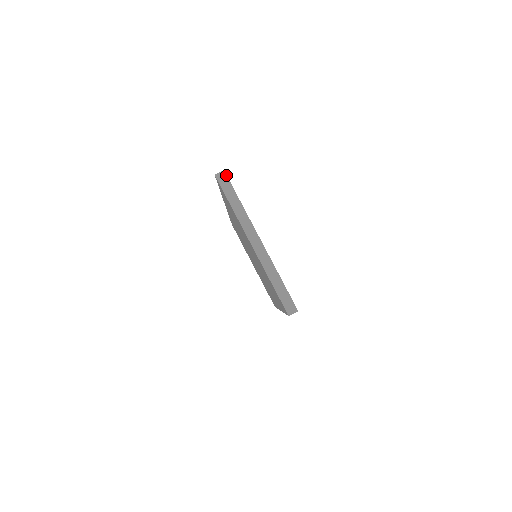
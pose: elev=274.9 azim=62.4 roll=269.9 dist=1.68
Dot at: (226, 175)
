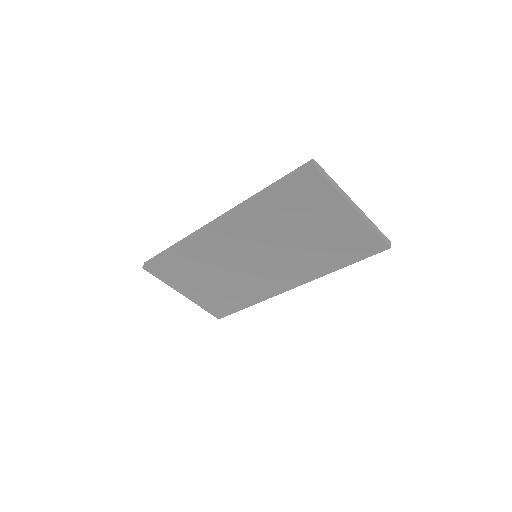
Dot at: (316, 162)
